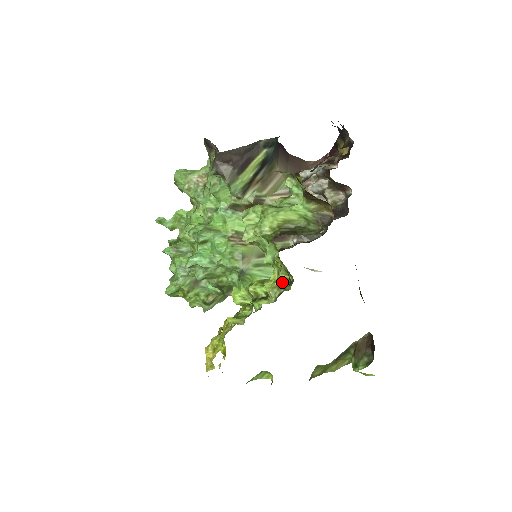
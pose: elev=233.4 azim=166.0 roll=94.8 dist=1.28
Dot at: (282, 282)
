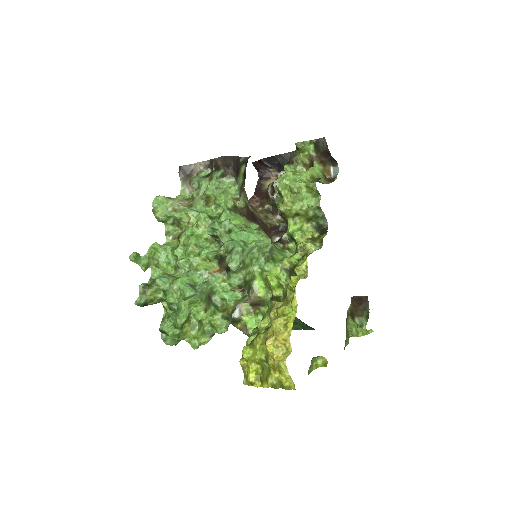
Dot at: (313, 238)
